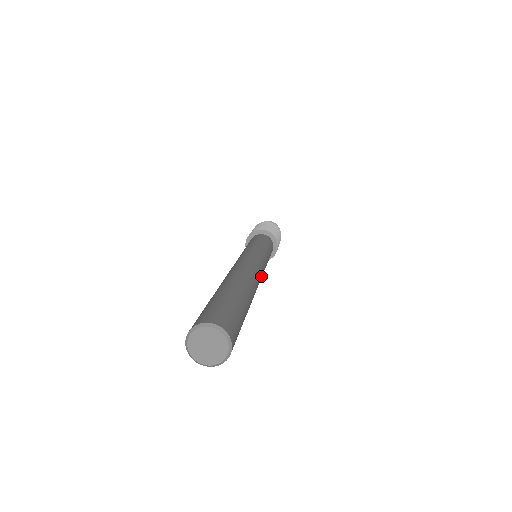
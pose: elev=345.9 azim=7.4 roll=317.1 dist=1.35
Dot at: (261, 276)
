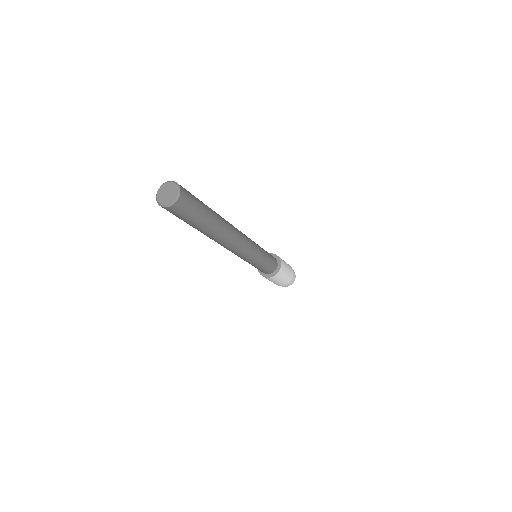
Dot at: occluded
